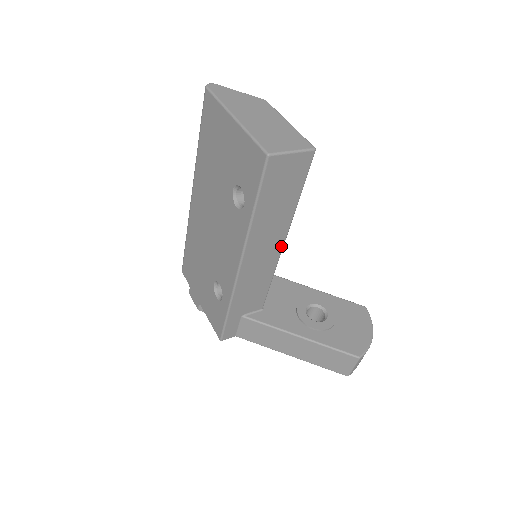
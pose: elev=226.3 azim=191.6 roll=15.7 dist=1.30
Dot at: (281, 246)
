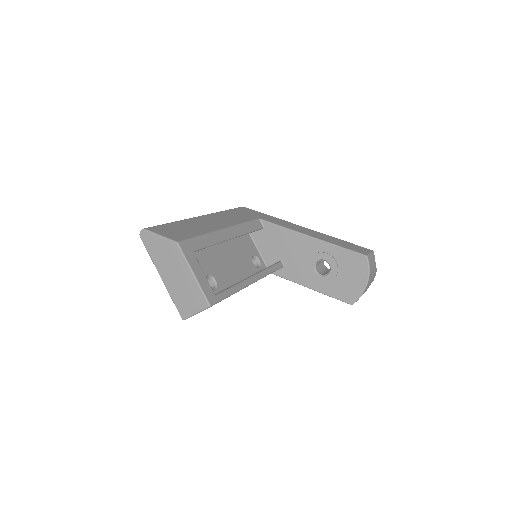
Dot at: (252, 283)
